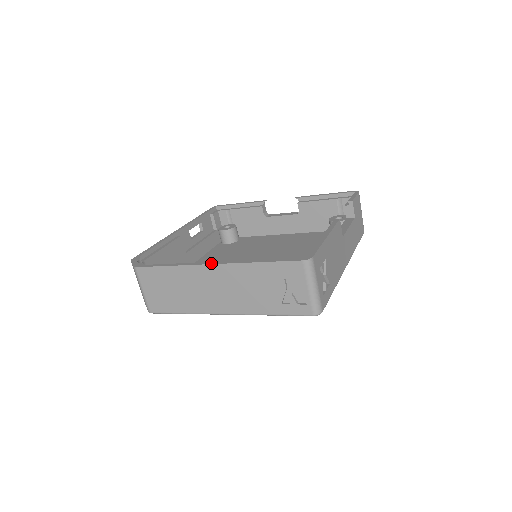
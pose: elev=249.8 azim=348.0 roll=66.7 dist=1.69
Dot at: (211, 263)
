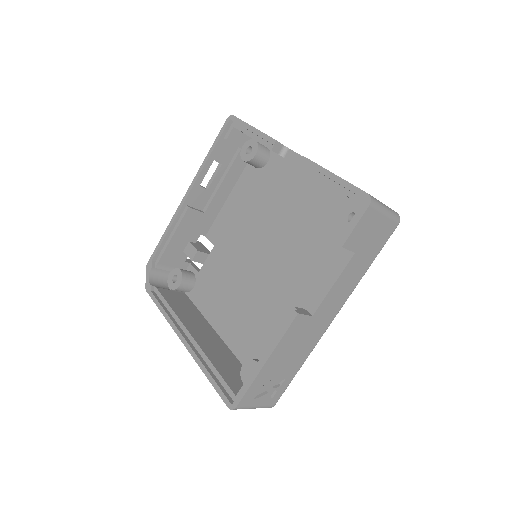
Dot at: (181, 340)
